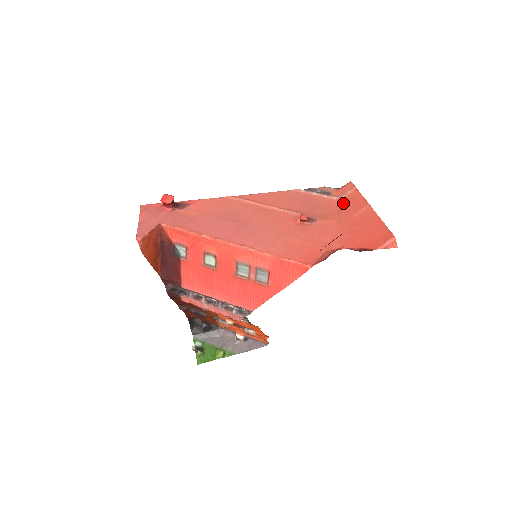
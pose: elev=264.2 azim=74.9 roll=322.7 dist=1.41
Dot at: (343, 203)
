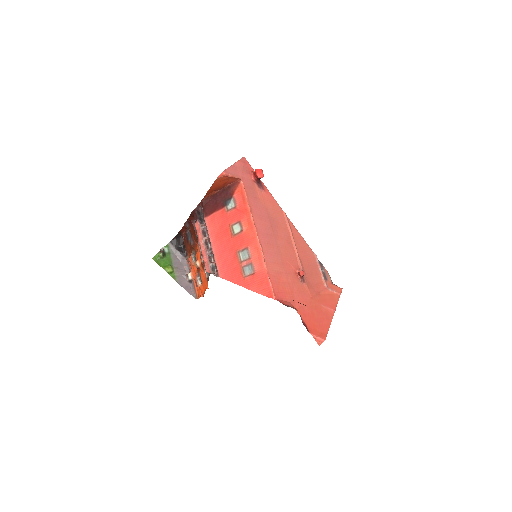
Dot at: (326, 293)
